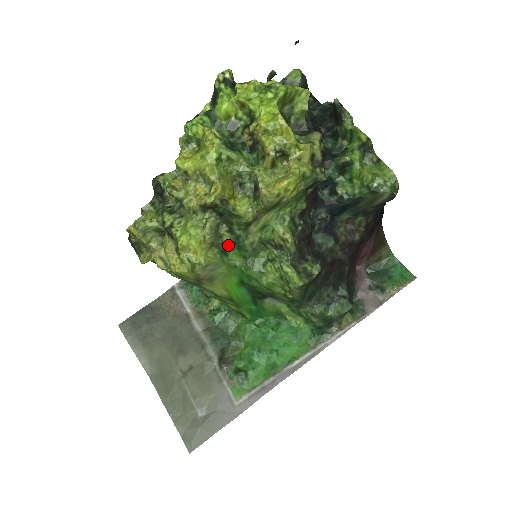
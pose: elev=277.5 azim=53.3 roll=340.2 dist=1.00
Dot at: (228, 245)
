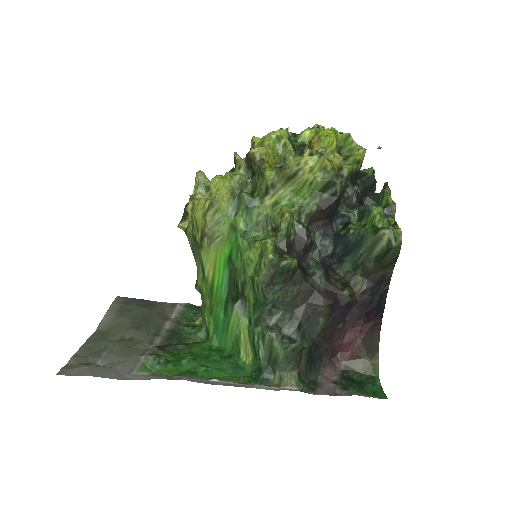
Dot at: (242, 200)
